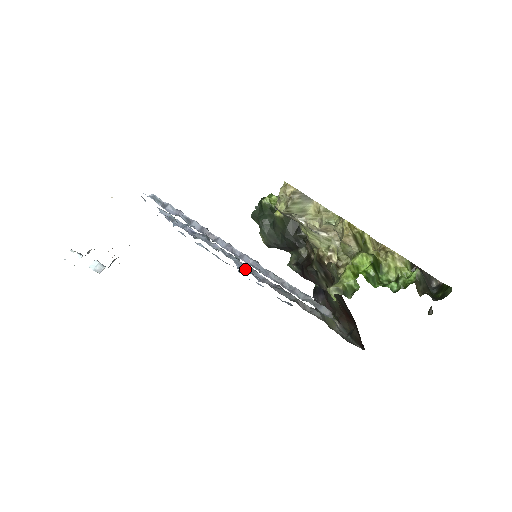
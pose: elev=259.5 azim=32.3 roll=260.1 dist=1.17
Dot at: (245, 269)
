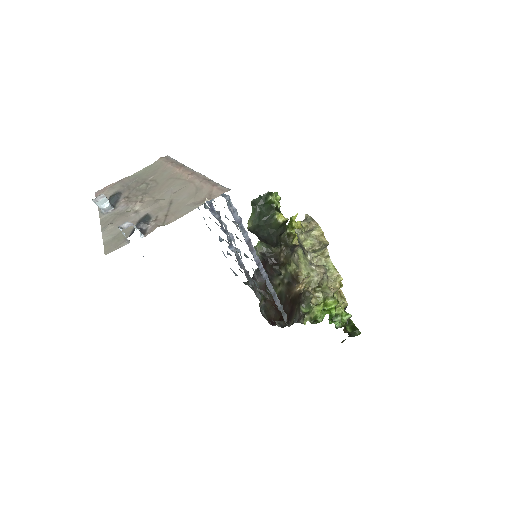
Dot at: (235, 254)
